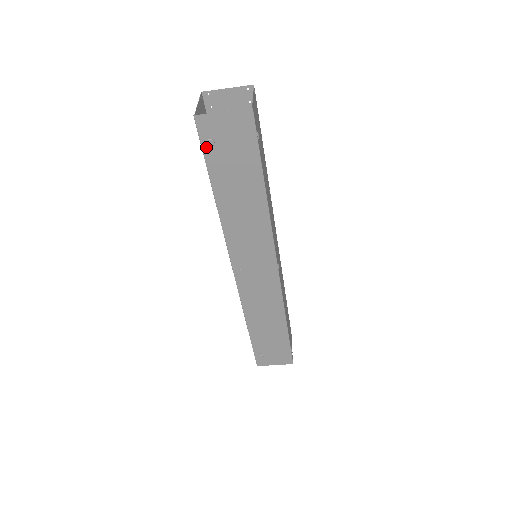
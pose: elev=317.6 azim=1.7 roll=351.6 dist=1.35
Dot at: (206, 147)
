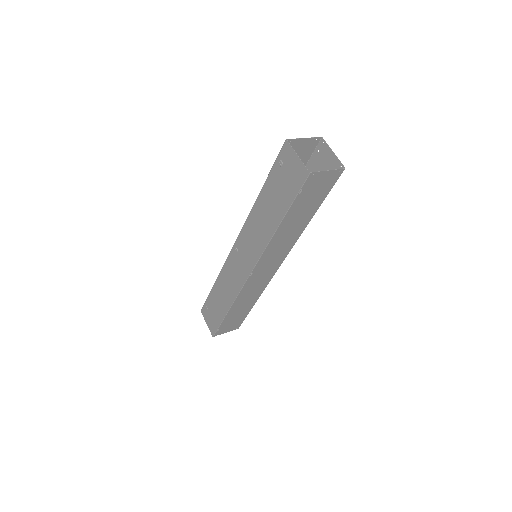
Dot at: (277, 163)
